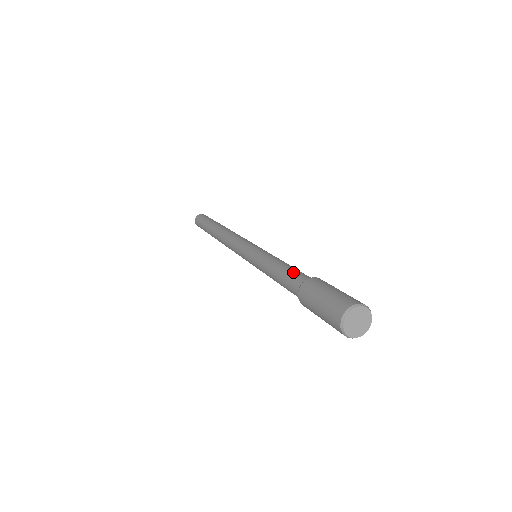
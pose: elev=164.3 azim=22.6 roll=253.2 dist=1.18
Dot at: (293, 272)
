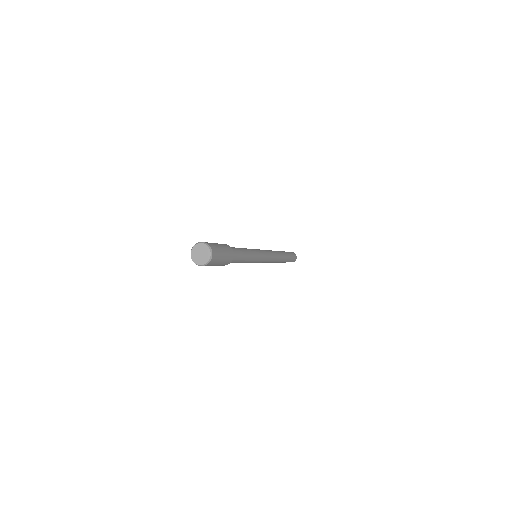
Dot at: occluded
